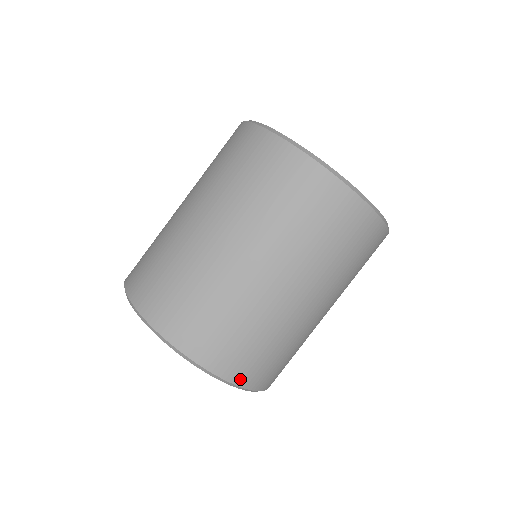
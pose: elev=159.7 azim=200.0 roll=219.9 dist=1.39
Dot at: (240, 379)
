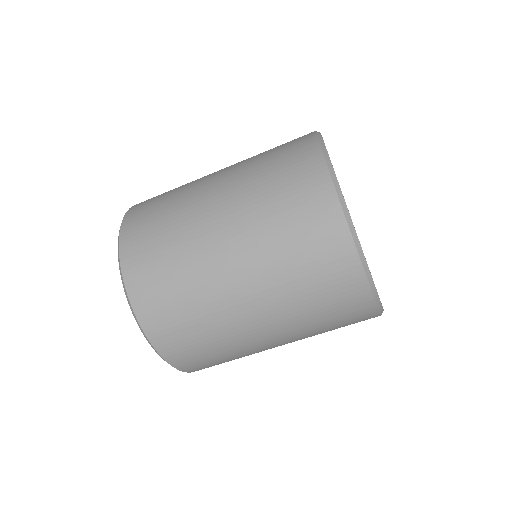
Dot at: (179, 365)
